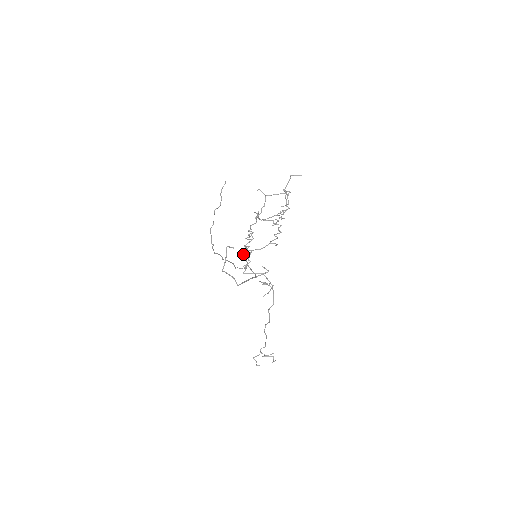
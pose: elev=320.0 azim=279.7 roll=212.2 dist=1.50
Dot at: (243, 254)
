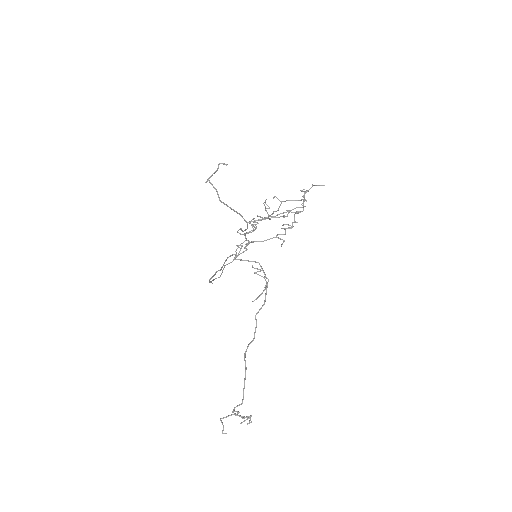
Dot at: (240, 229)
